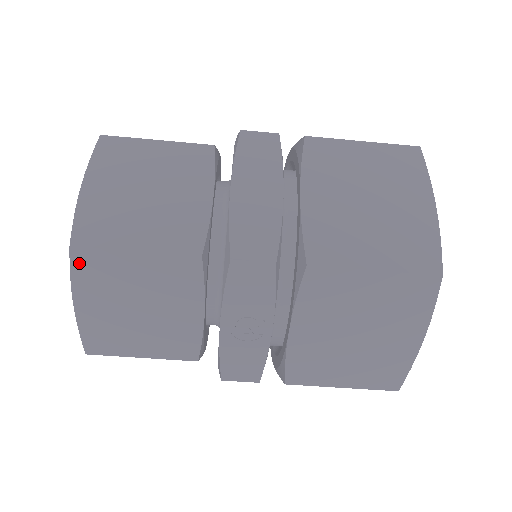
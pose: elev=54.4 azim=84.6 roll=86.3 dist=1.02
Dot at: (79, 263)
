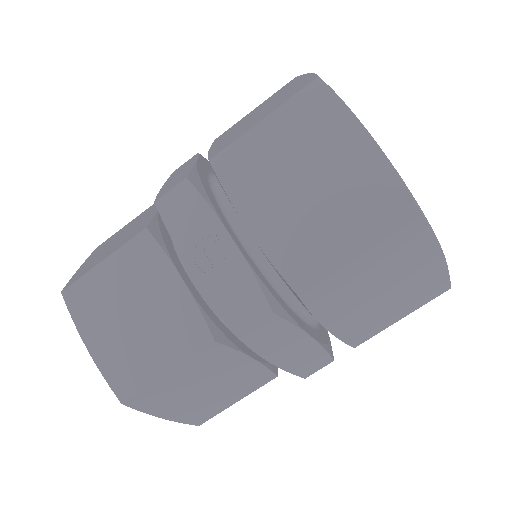
Dot at: (73, 303)
